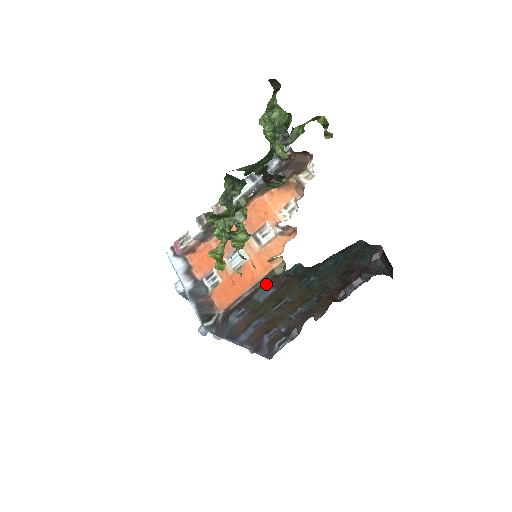
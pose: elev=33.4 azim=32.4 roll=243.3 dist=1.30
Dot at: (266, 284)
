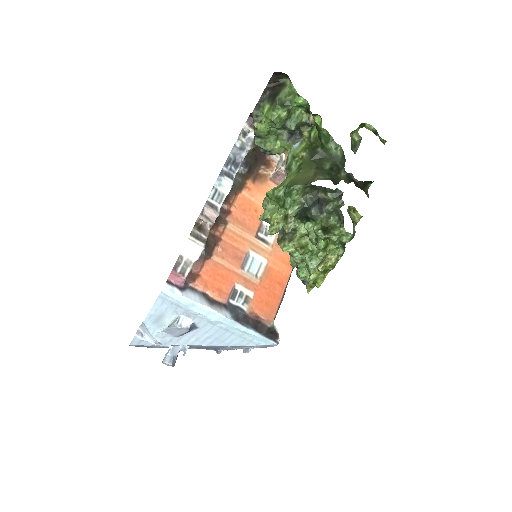
Dot at: occluded
